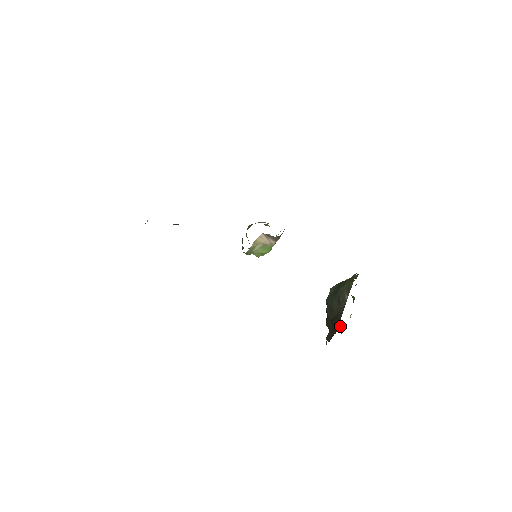
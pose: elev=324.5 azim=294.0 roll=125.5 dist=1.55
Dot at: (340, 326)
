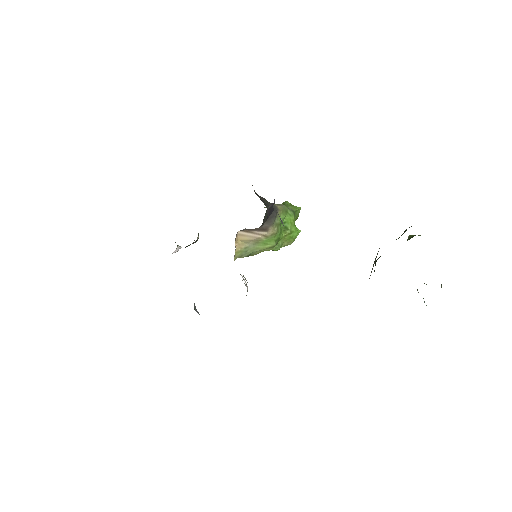
Dot at: occluded
